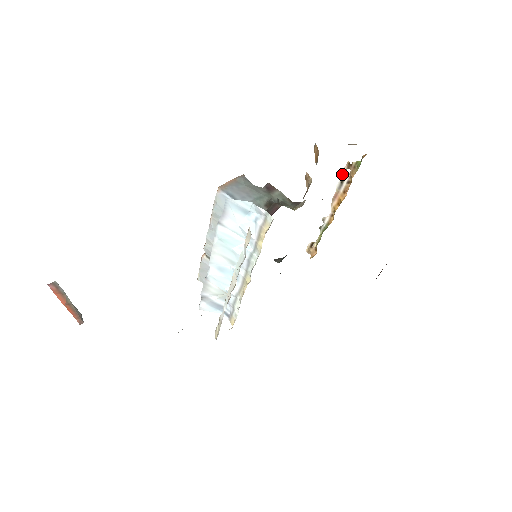
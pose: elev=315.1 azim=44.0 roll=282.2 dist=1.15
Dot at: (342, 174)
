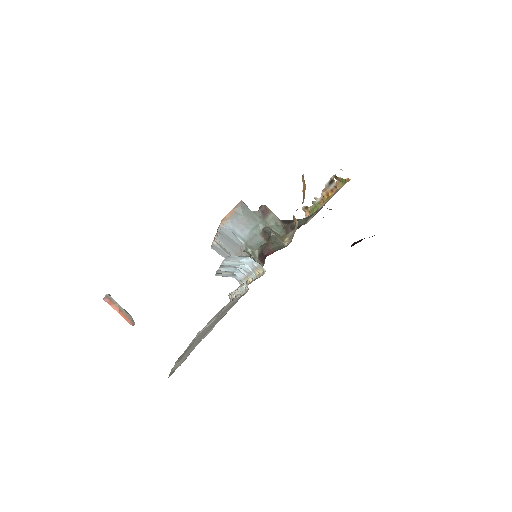
Dot at: (330, 179)
